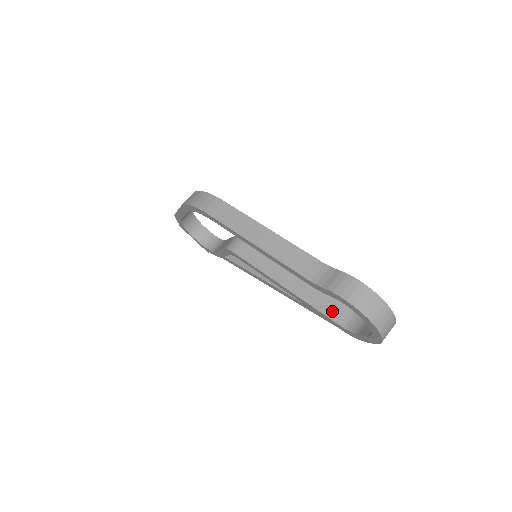
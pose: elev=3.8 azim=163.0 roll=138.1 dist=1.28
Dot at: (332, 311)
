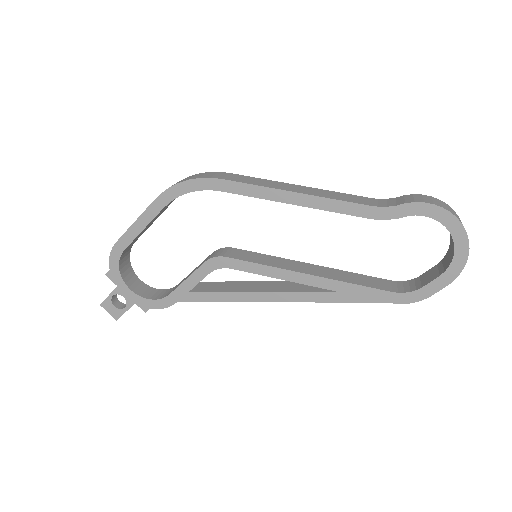
Dot at: (375, 284)
